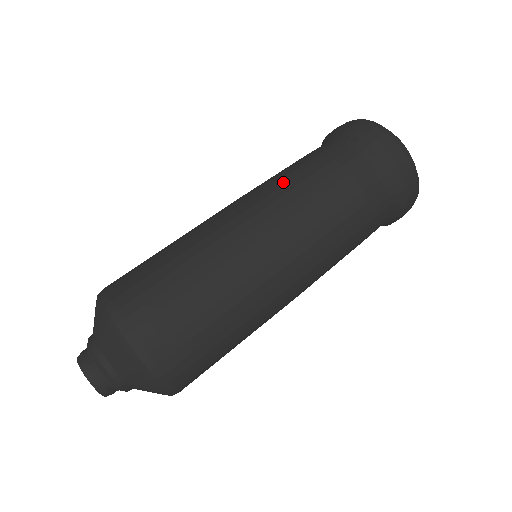
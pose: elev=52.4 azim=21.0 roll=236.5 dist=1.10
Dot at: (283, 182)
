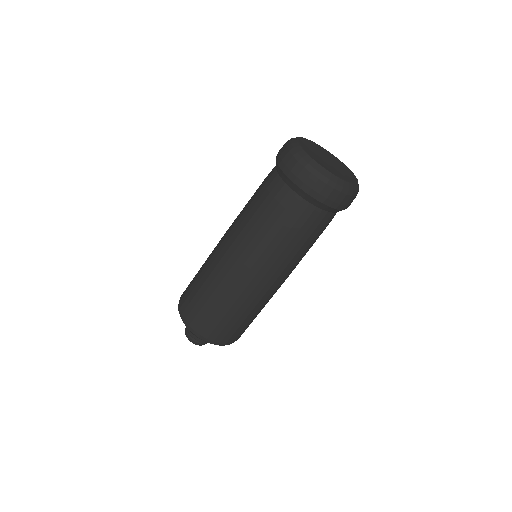
Dot at: (244, 216)
